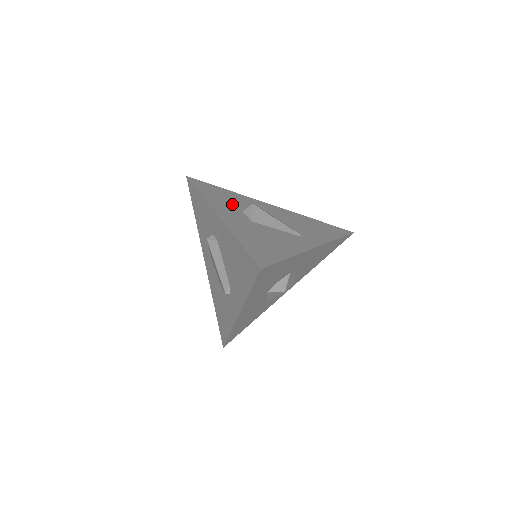
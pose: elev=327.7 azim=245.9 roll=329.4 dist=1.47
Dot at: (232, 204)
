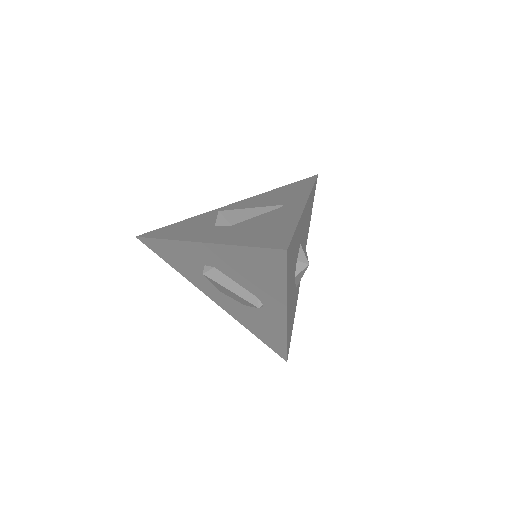
Dot at: (199, 227)
